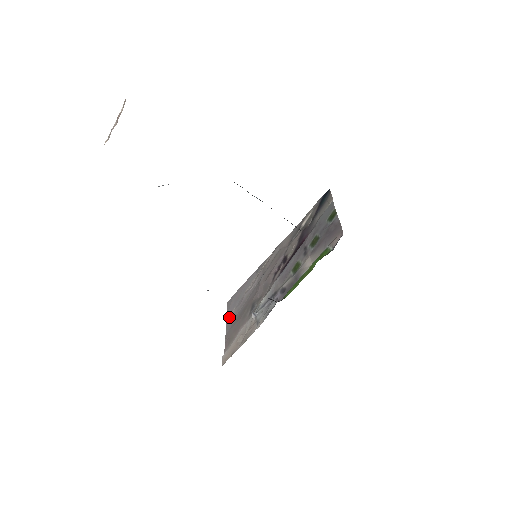
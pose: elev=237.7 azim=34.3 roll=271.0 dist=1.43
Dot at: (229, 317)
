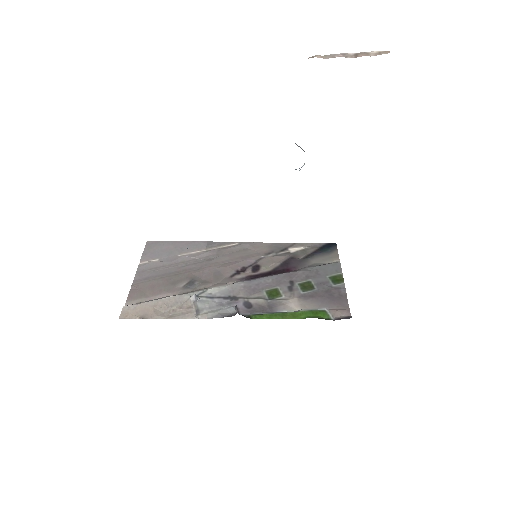
Dot at: (147, 263)
